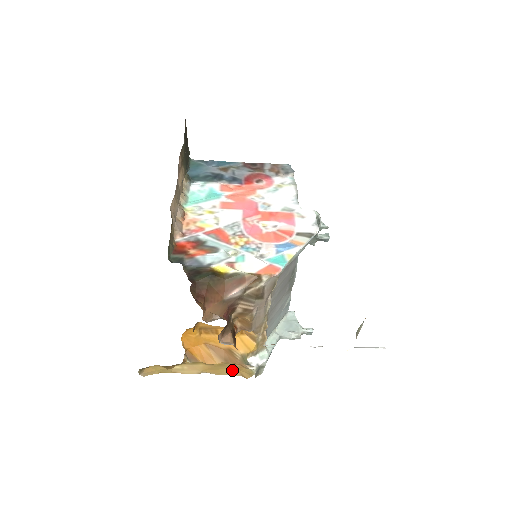
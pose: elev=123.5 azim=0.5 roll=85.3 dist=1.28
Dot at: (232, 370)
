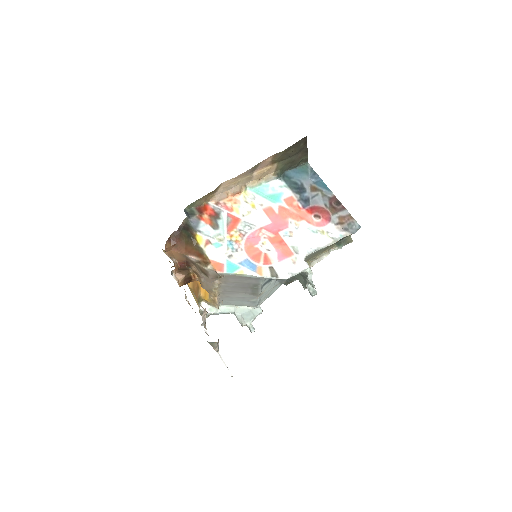
Dot at: occluded
